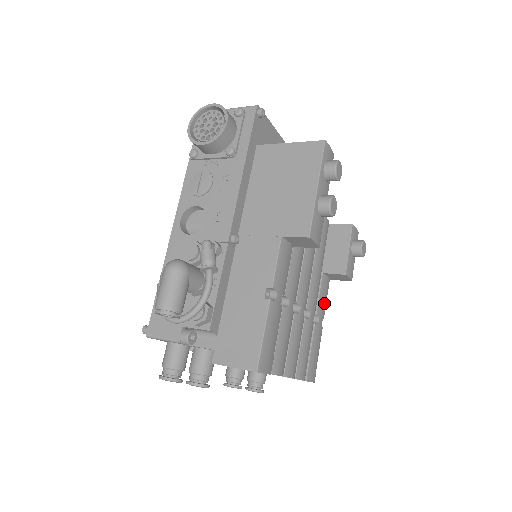
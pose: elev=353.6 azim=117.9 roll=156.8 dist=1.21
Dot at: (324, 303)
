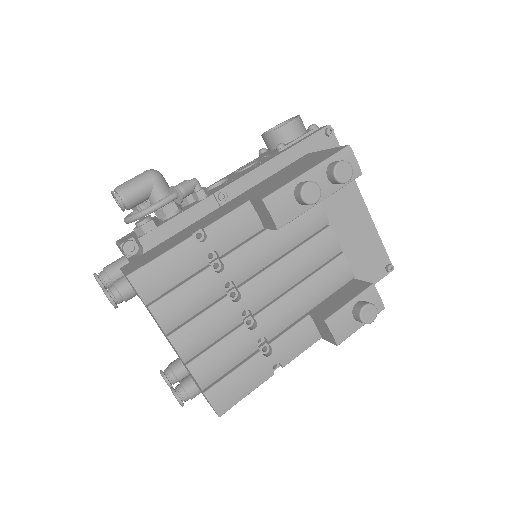
Dot at: (292, 348)
